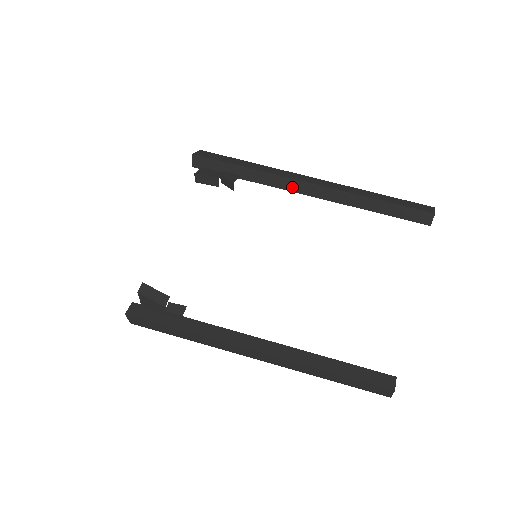
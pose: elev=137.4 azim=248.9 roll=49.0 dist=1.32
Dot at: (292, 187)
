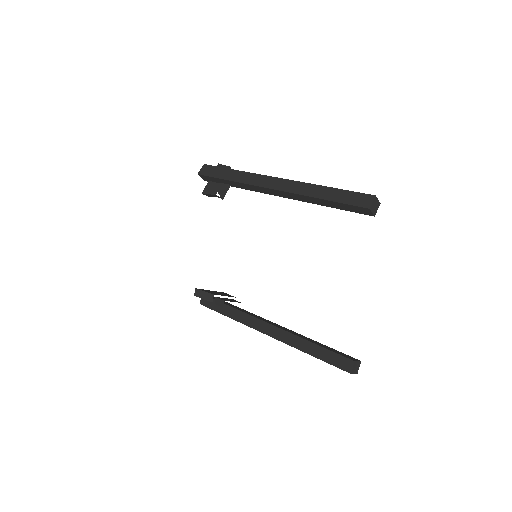
Dot at: (263, 191)
